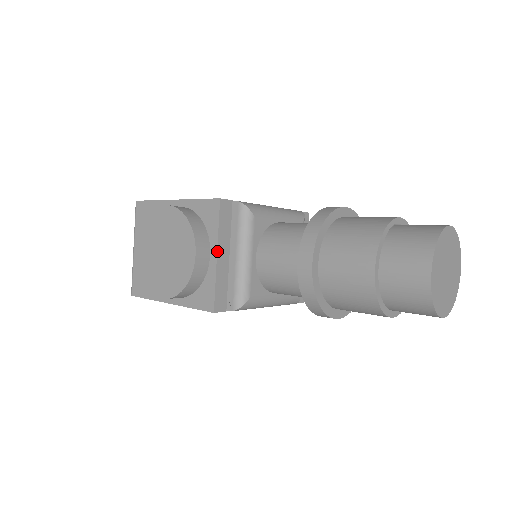
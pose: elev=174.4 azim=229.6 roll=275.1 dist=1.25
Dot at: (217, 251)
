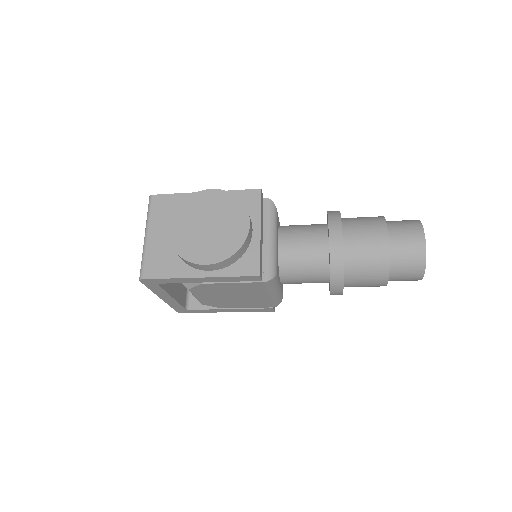
Dot at: (260, 227)
